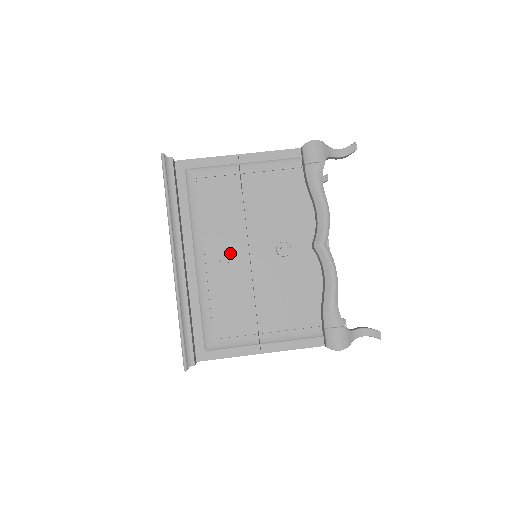
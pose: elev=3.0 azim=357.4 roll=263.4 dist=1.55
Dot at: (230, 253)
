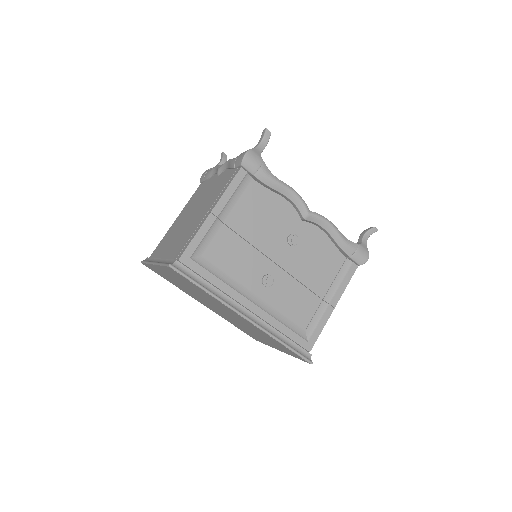
Dot at: (269, 276)
